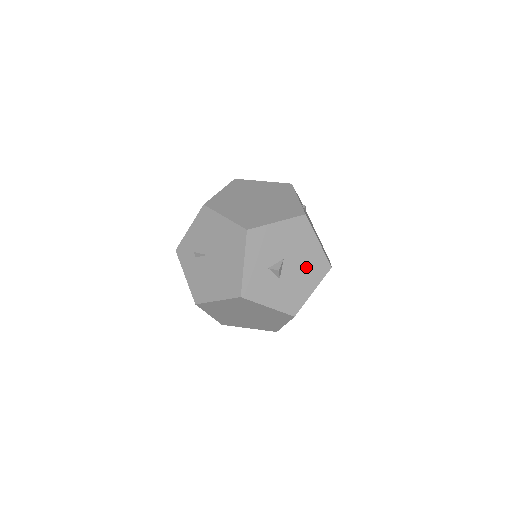
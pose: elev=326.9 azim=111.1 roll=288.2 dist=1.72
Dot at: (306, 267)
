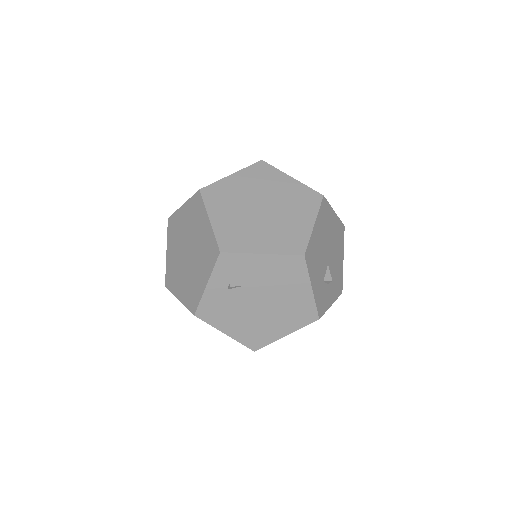
Dot at: occluded
